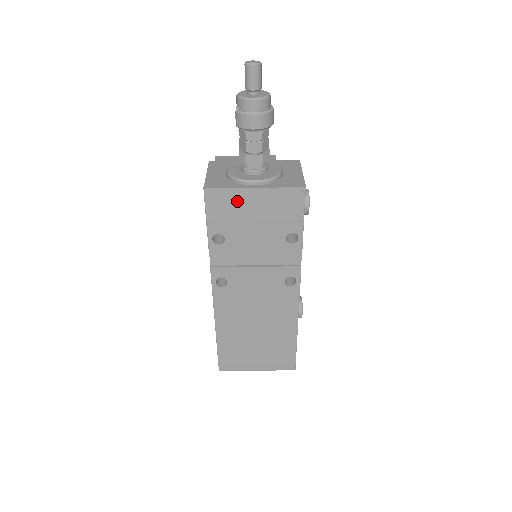
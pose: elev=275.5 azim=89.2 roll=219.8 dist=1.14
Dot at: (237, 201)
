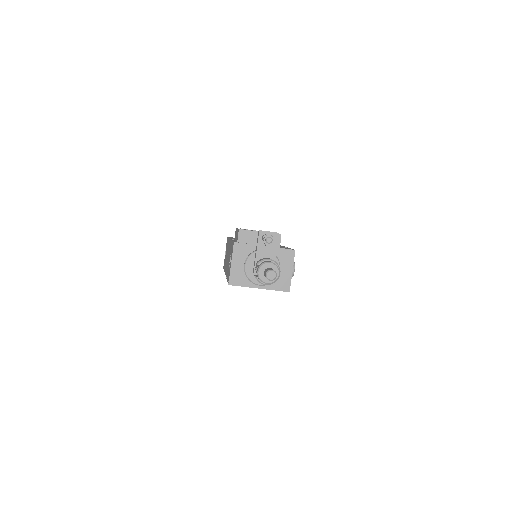
Dot at: occluded
